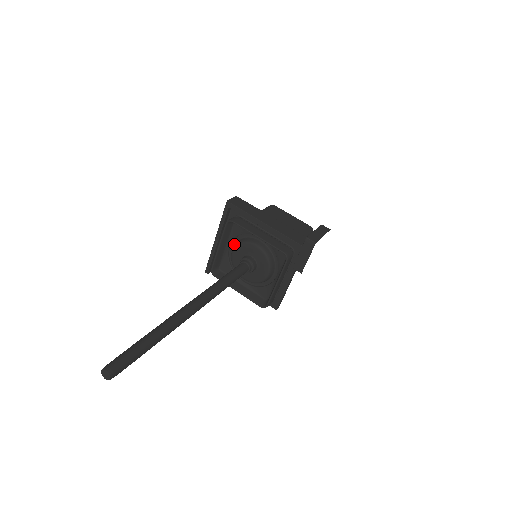
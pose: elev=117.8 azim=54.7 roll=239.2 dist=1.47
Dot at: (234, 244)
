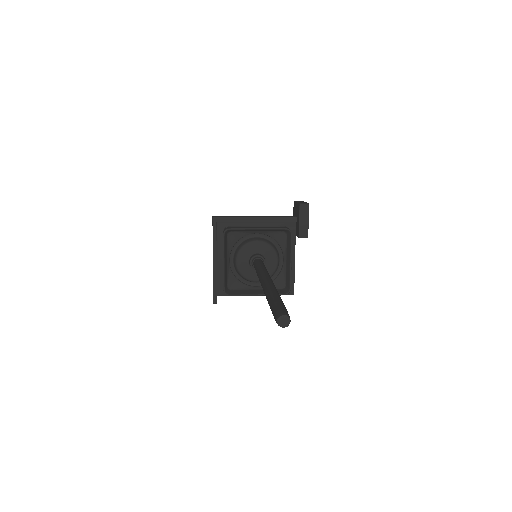
Dot at: (232, 256)
